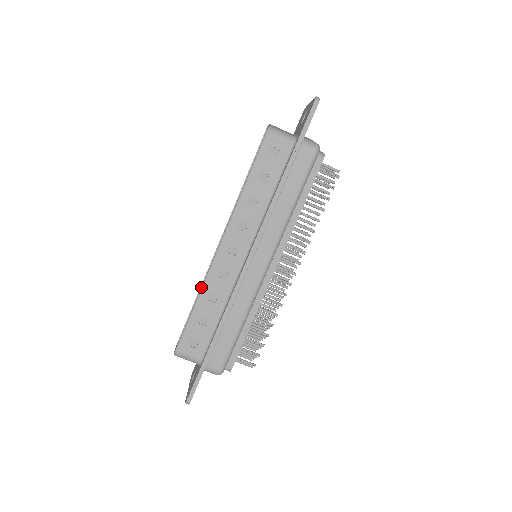
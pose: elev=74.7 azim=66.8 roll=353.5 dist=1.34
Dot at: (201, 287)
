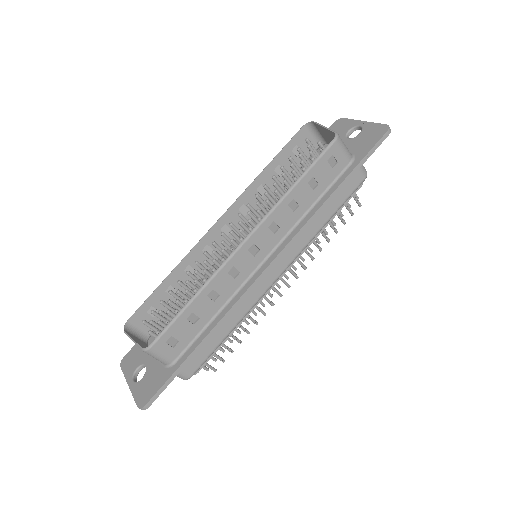
Dot at: (207, 281)
